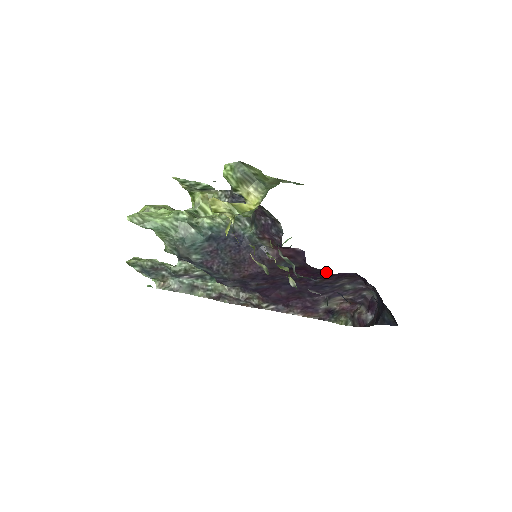
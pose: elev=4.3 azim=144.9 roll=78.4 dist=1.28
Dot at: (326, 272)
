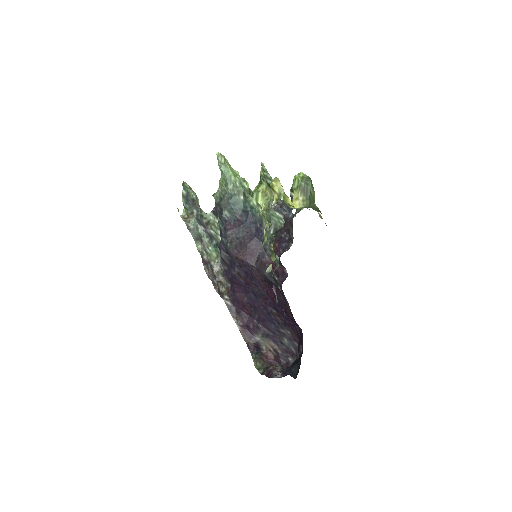
Dot at: (287, 304)
